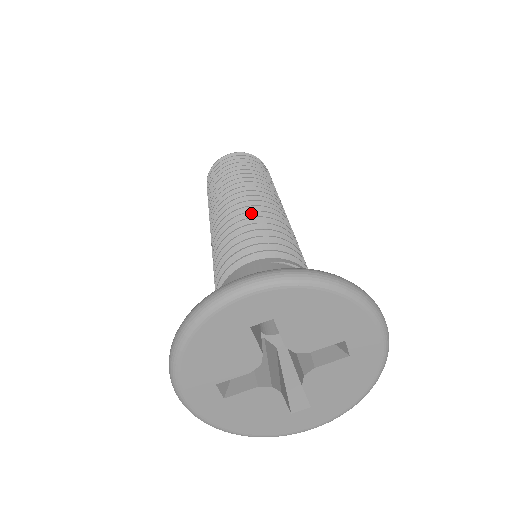
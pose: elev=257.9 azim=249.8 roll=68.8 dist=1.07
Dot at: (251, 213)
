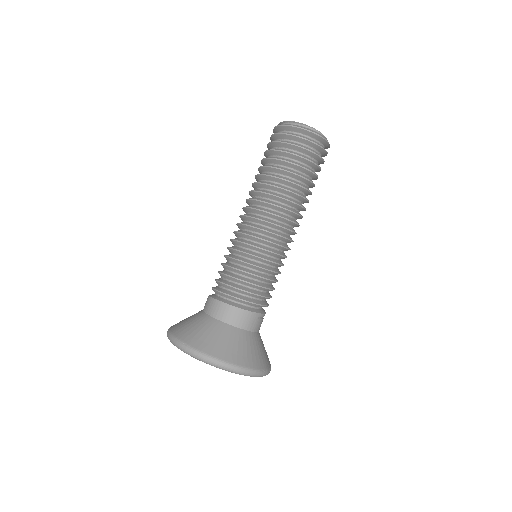
Dot at: (278, 255)
